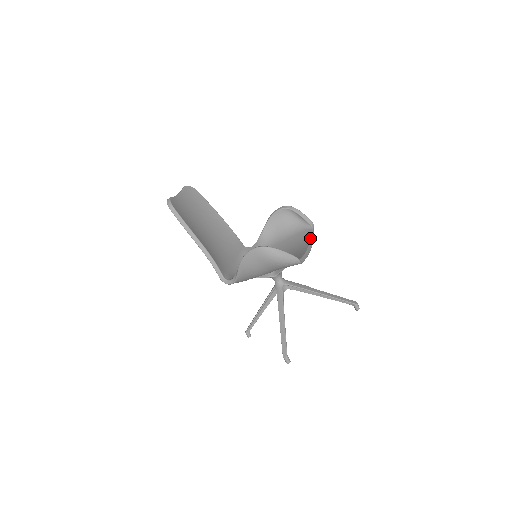
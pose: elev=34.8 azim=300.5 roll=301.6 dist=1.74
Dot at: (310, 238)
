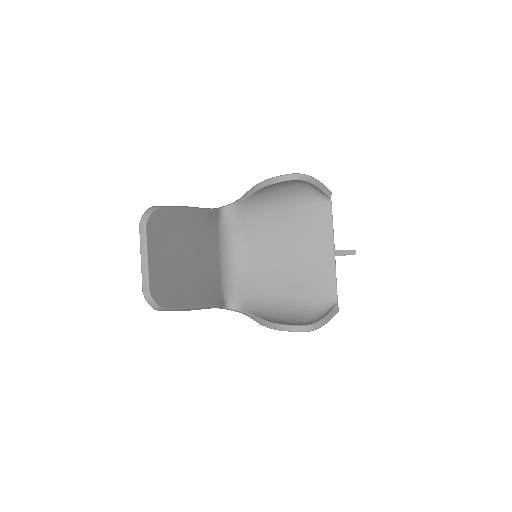
Dot at: (331, 229)
